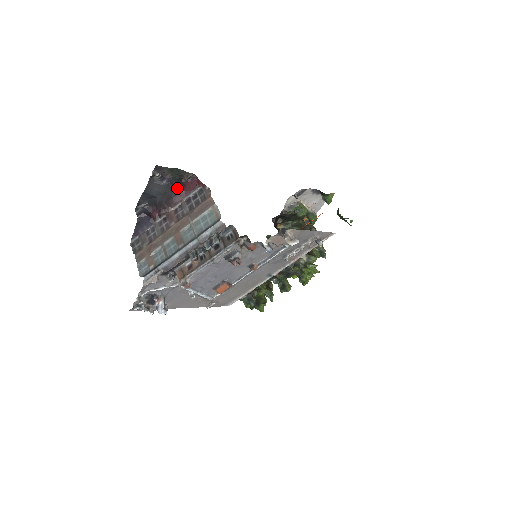
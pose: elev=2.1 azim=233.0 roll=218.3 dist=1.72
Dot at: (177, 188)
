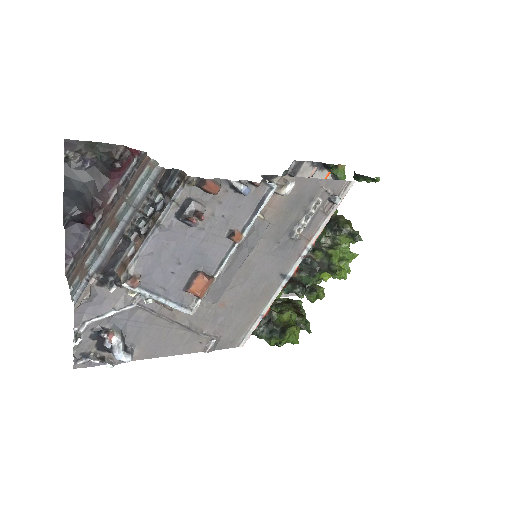
Dot at: (107, 172)
